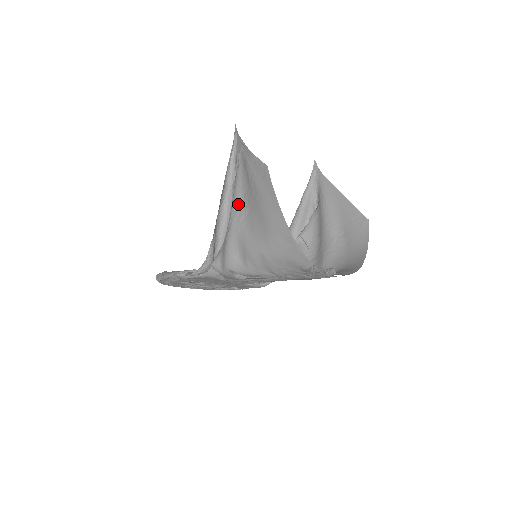
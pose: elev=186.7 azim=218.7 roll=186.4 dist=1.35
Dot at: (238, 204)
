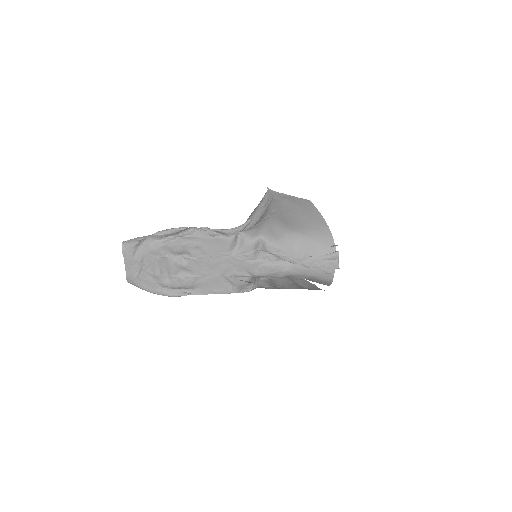
Dot at: (276, 211)
